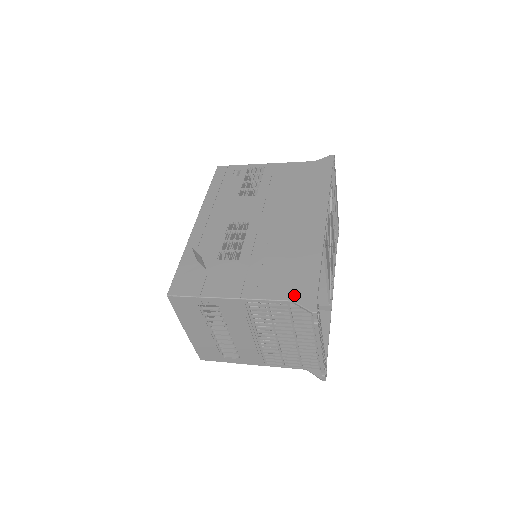
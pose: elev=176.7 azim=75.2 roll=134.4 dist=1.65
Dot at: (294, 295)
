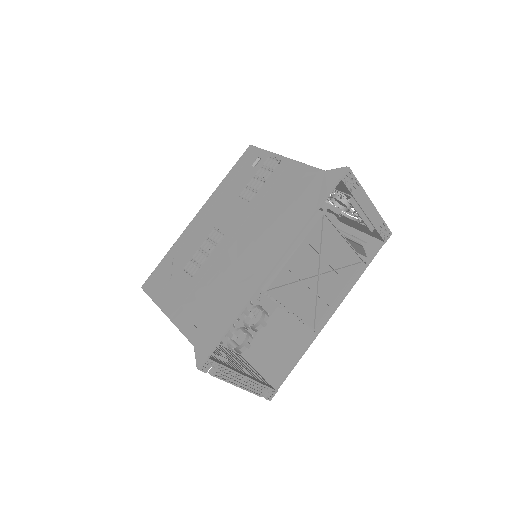
Dot at: (198, 341)
